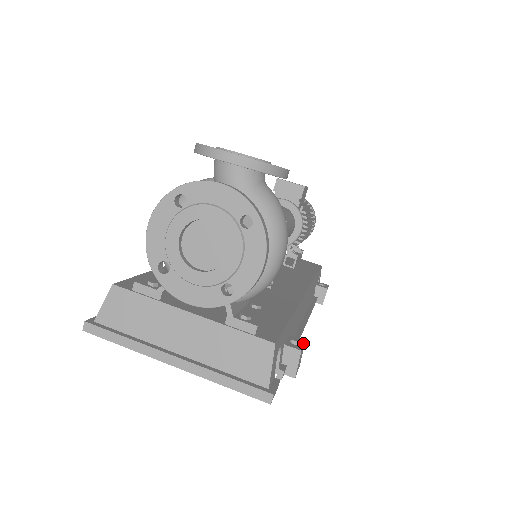
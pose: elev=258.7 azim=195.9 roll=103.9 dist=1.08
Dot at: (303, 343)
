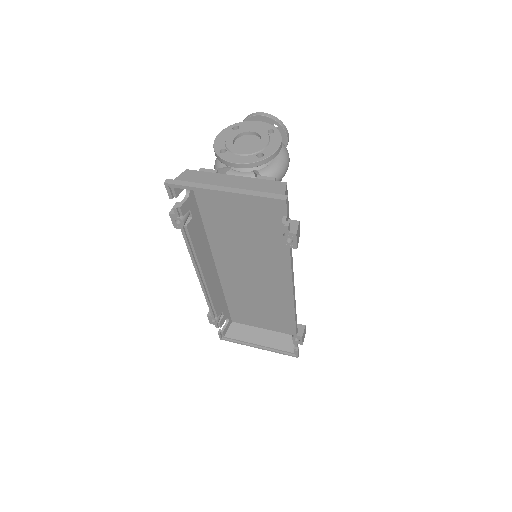
Dot at: (299, 230)
